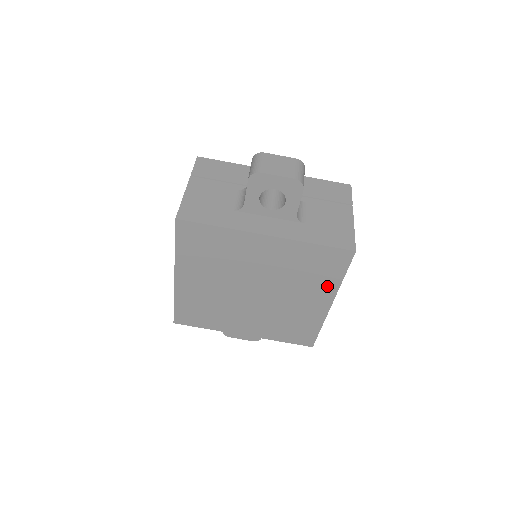
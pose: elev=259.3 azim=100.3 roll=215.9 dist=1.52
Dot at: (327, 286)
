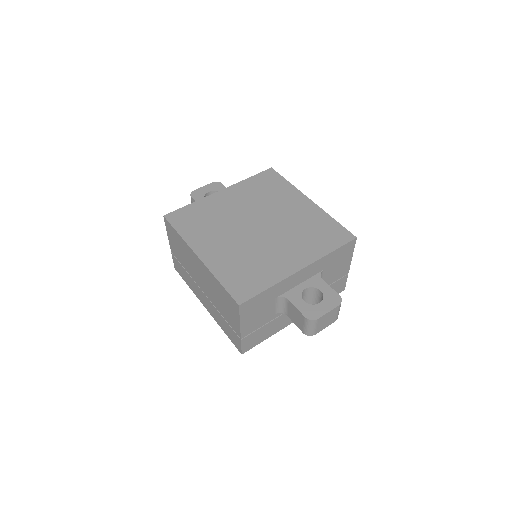
Dot at: (289, 192)
